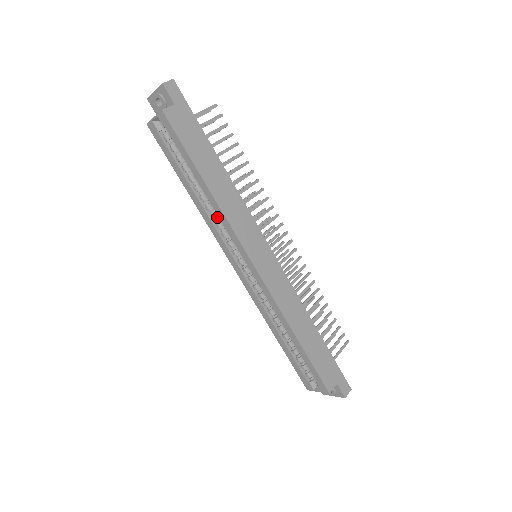
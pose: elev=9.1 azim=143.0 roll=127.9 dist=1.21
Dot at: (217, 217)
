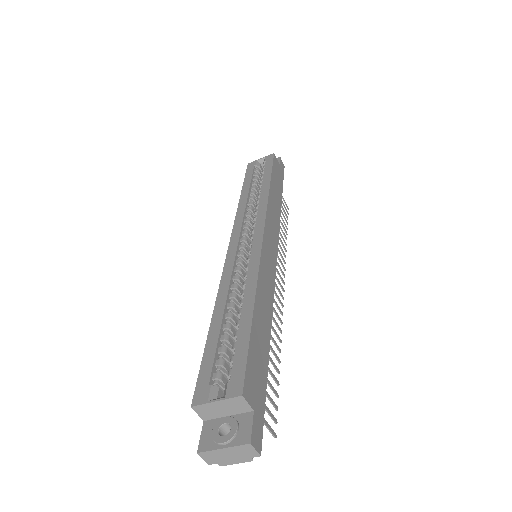
Dot at: (251, 212)
